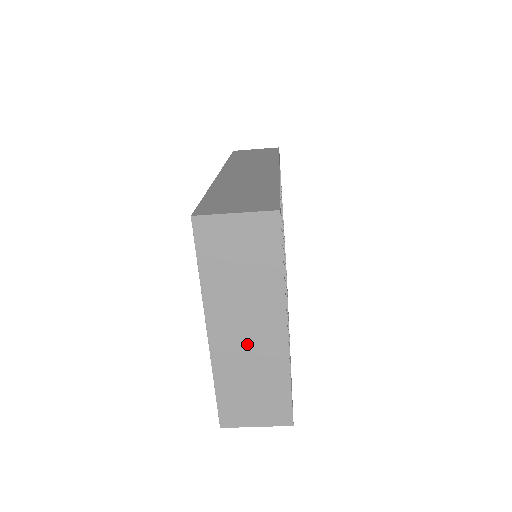
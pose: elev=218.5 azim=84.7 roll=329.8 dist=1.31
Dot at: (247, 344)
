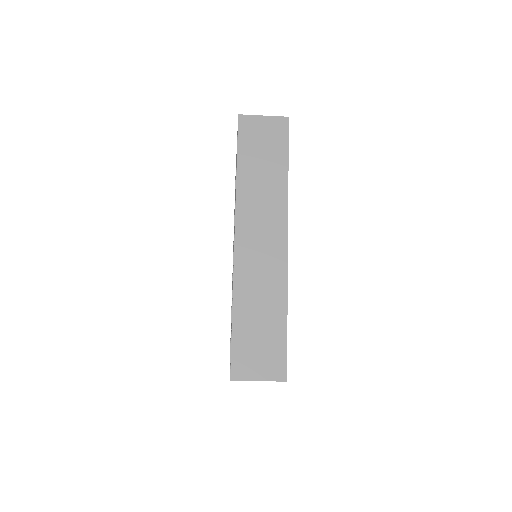
Dot at: occluded
